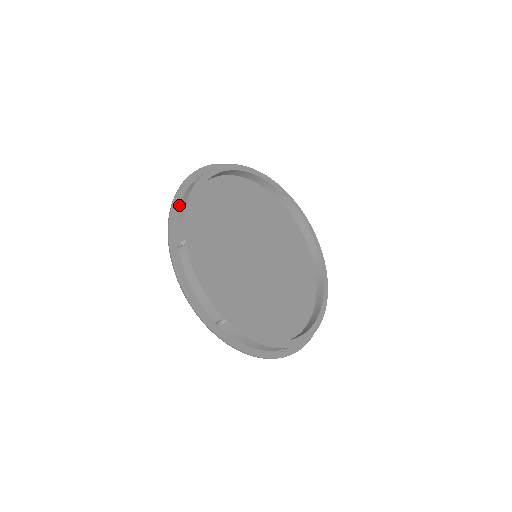
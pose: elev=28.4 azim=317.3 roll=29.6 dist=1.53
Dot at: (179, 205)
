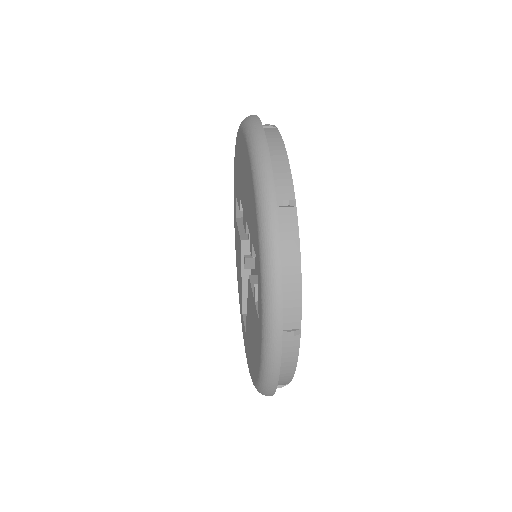
Dot at: occluded
